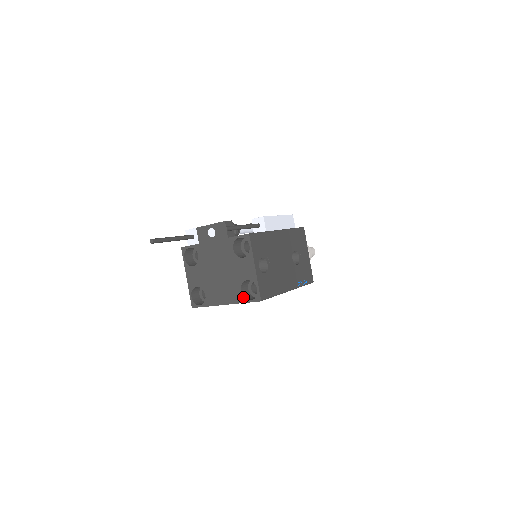
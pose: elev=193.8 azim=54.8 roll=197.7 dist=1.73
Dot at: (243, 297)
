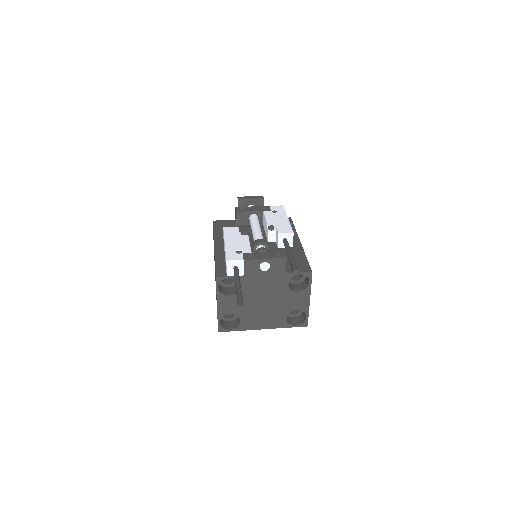
Dot at: (288, 323)
